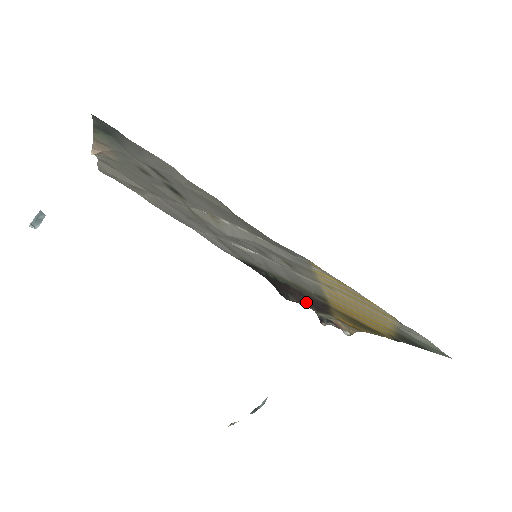
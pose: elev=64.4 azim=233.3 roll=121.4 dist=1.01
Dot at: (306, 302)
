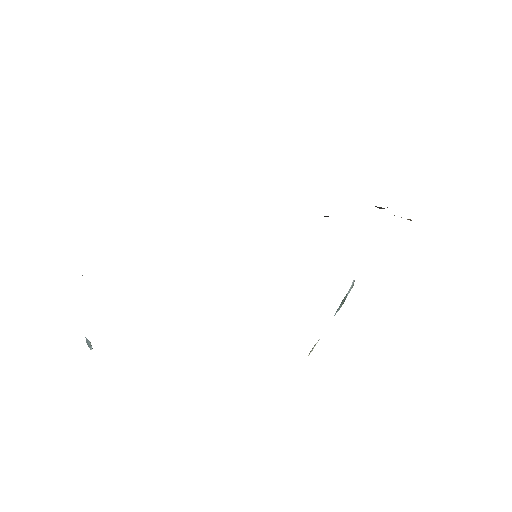
Dot at: occluded
